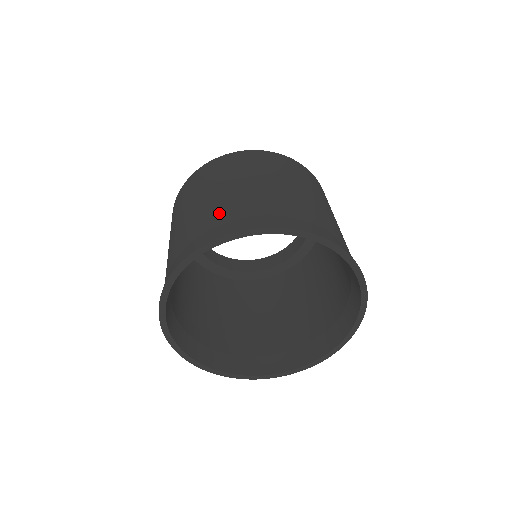
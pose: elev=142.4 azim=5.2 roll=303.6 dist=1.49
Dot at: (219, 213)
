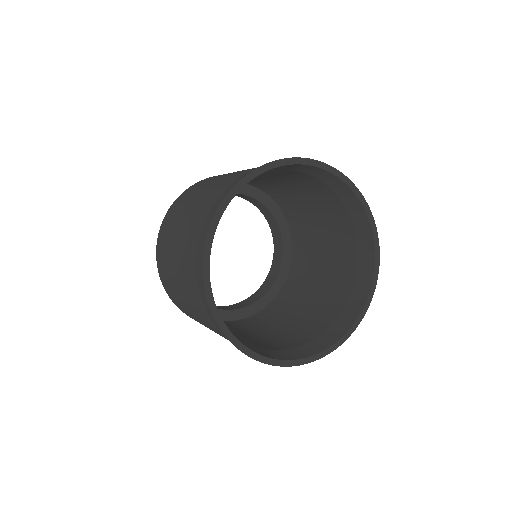
Dot at: (192, 238)
